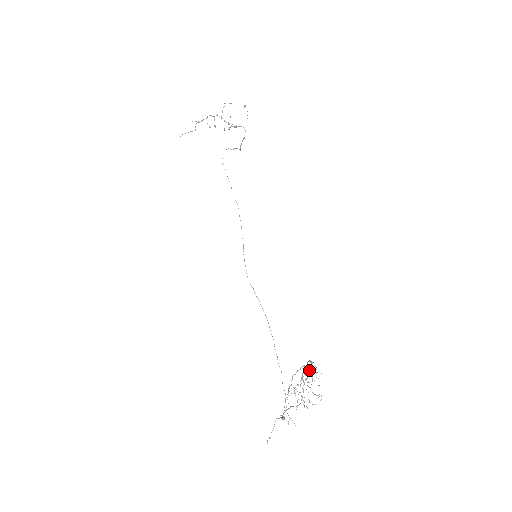
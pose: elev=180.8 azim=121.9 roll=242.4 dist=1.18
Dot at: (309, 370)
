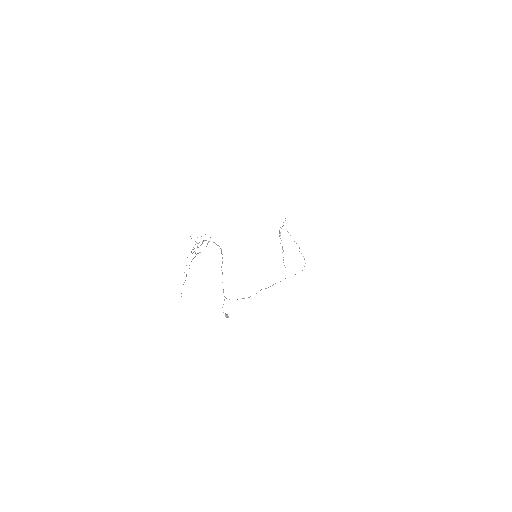
Dot at: occluded
